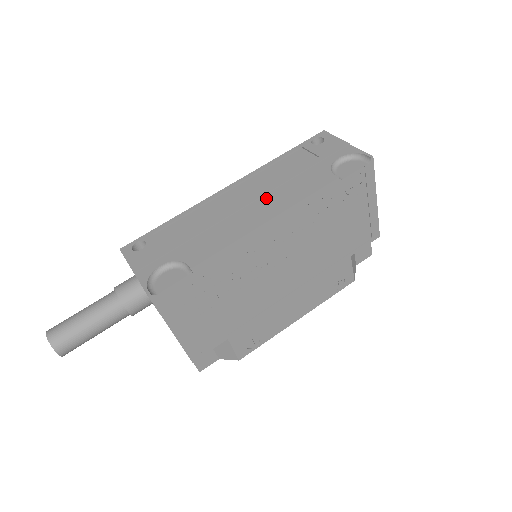
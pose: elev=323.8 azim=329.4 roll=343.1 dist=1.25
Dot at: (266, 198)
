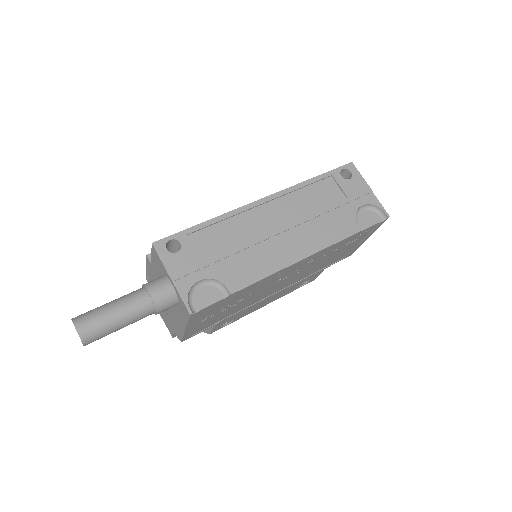
Dot at: (299, 230)
